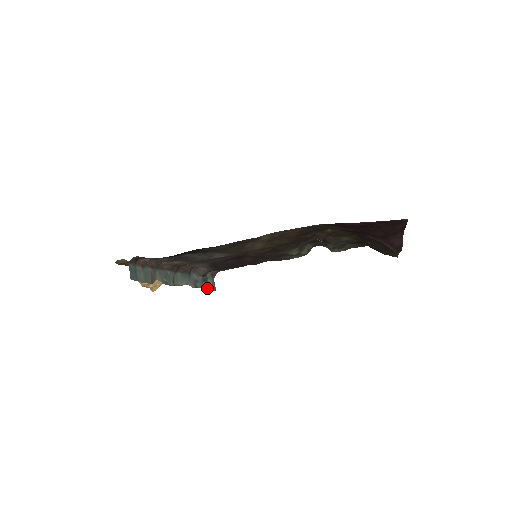
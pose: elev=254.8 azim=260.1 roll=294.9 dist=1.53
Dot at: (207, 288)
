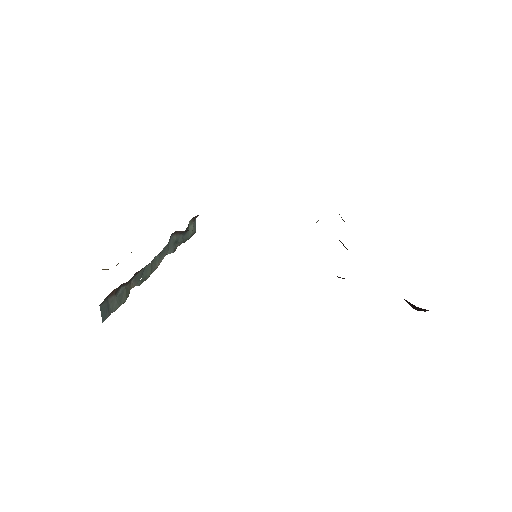
Dot at: (187, 239)
